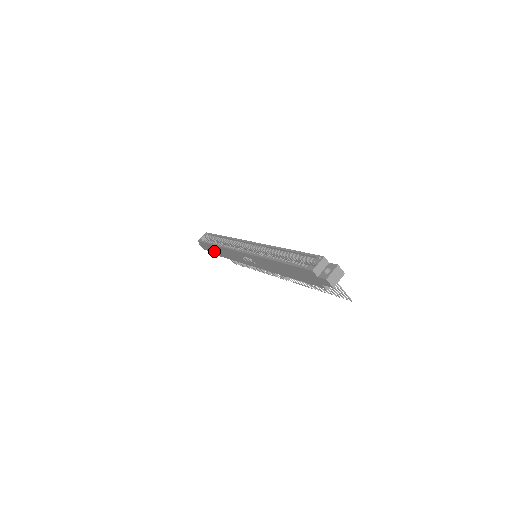
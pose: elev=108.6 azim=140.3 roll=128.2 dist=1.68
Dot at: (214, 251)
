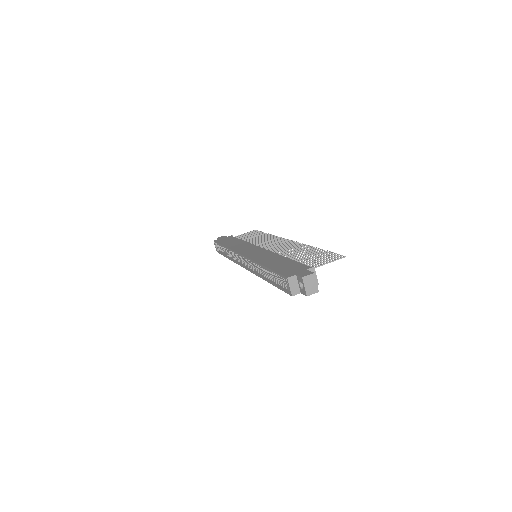
Dot at: occluded
